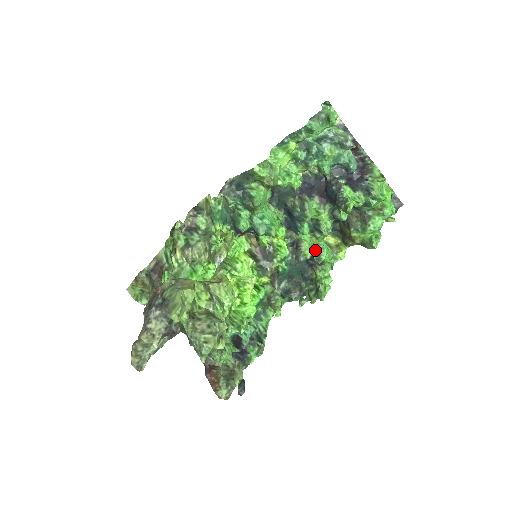
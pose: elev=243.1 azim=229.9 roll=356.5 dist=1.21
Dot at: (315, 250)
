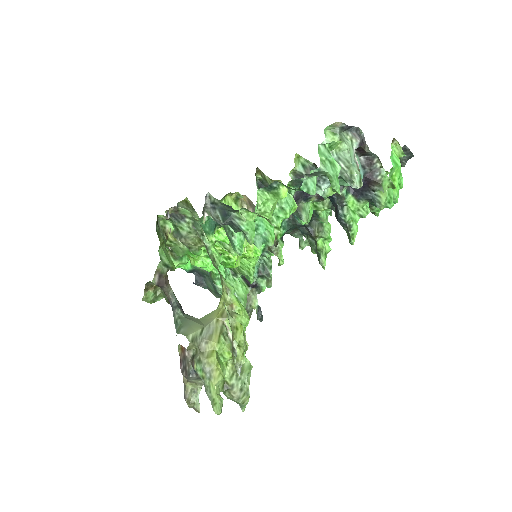
Dot at: occluded
